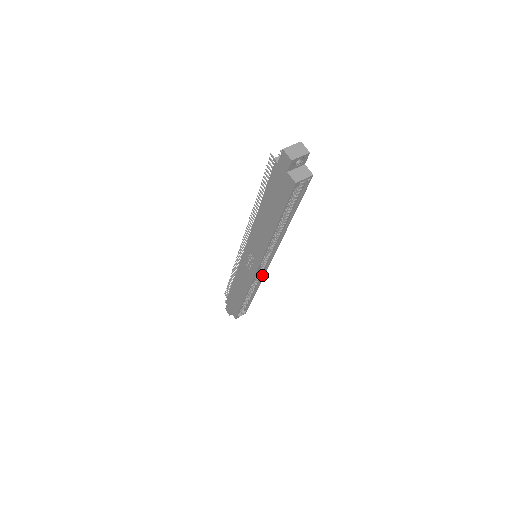
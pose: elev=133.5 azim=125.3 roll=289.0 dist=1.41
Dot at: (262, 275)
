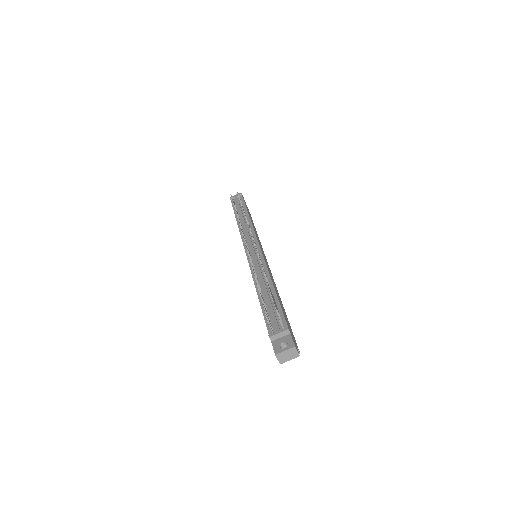
Dot at: occluded
